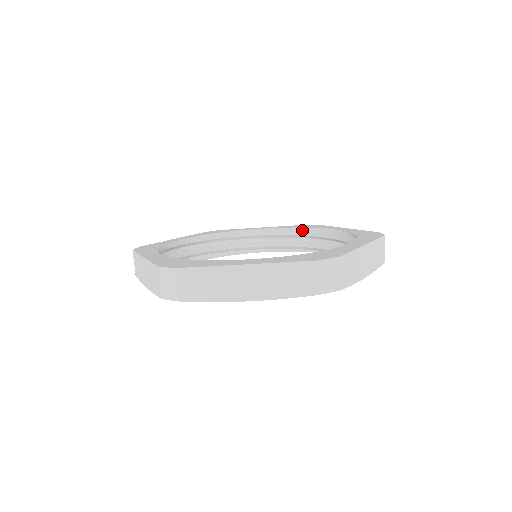
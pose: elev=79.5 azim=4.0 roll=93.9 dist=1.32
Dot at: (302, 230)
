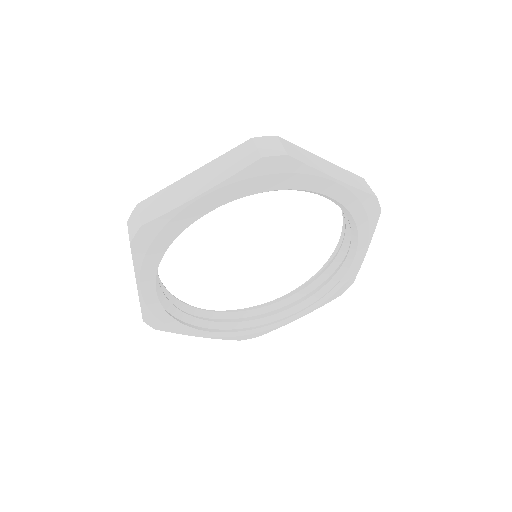
Dot at: occluded
